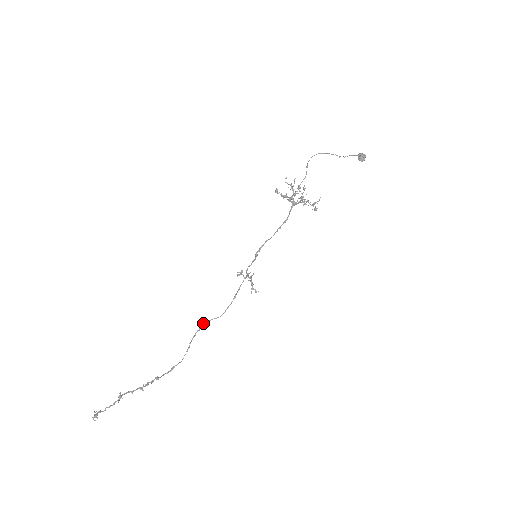
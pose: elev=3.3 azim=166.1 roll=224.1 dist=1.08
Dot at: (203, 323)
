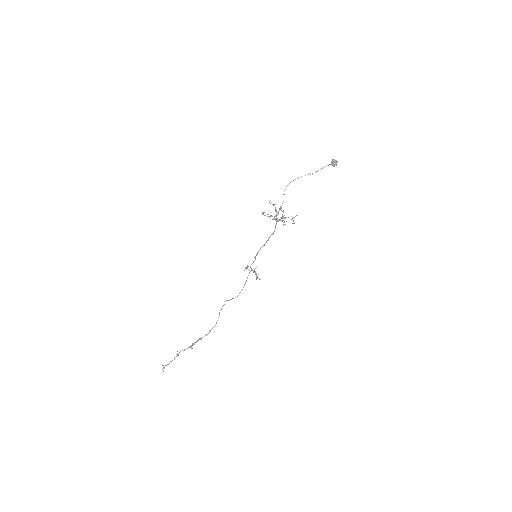
Dot at: occluded
